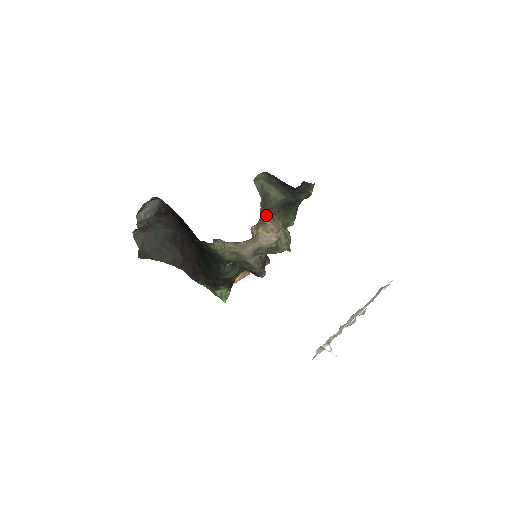
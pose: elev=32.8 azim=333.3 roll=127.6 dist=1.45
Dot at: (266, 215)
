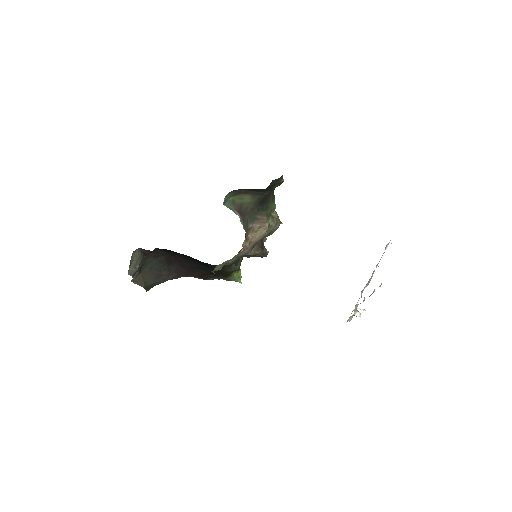
Dot at: (249, 221)
